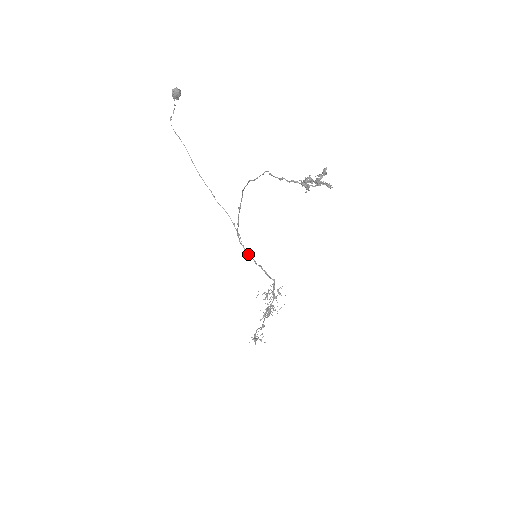
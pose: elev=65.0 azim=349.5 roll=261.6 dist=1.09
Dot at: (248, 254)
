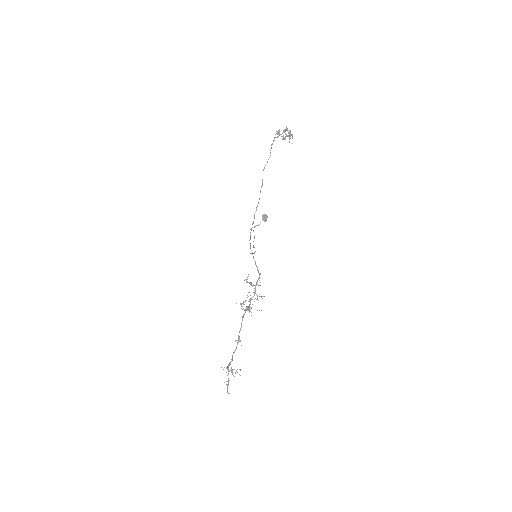
Dot at: occluded
